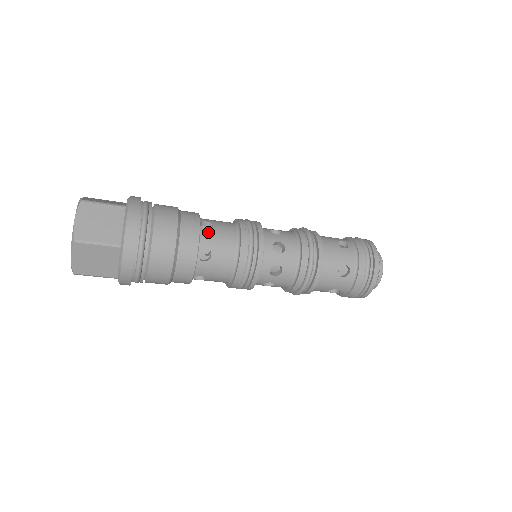
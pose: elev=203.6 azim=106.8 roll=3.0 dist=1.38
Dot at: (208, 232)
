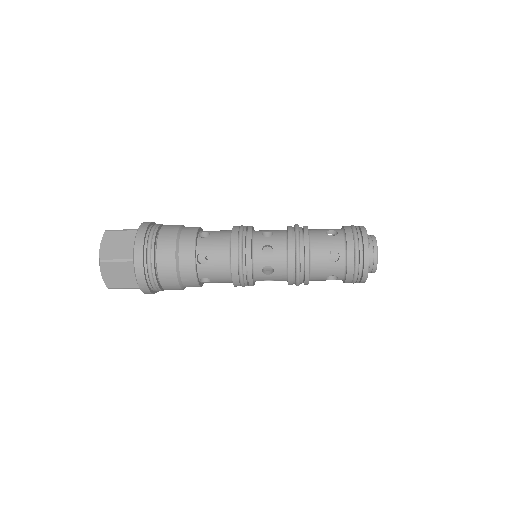
Dot at: (204, 267)
